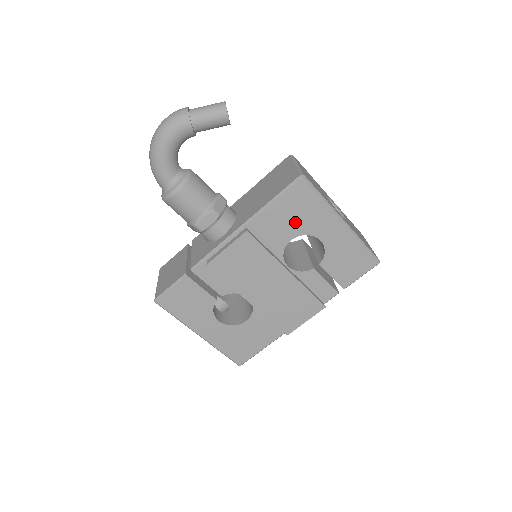
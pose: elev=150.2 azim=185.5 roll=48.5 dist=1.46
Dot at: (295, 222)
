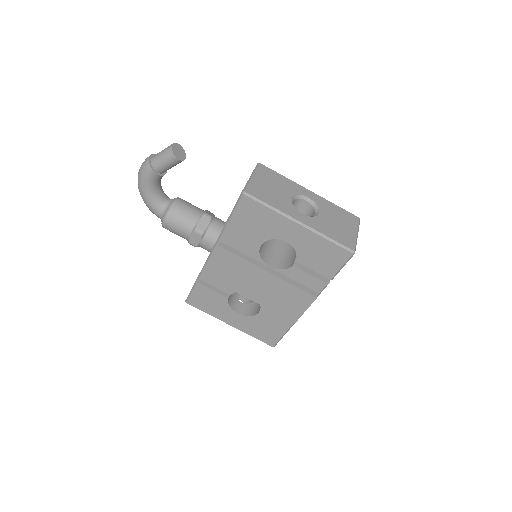
Dot at: (256, 231)
